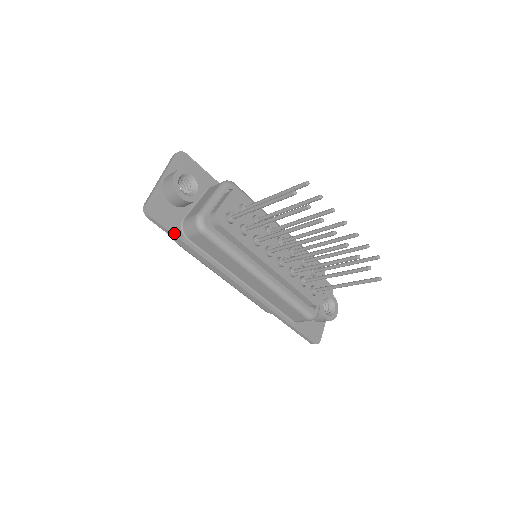
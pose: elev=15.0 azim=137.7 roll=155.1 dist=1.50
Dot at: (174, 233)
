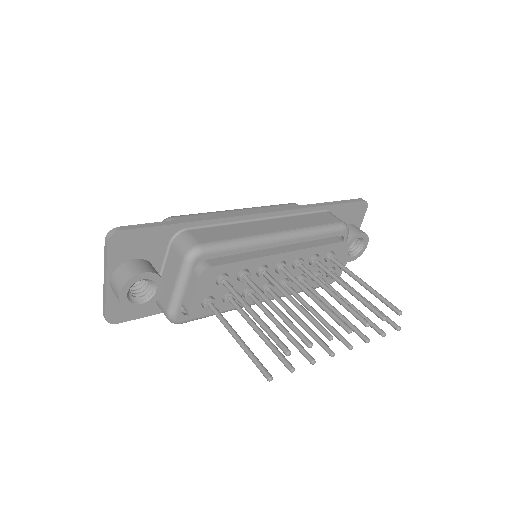
Dot at: (150, 314)
